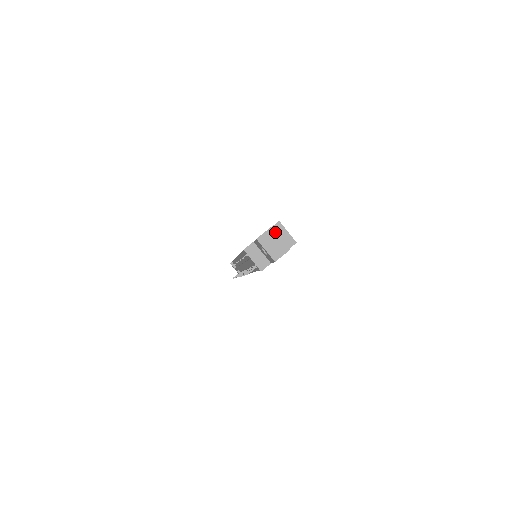
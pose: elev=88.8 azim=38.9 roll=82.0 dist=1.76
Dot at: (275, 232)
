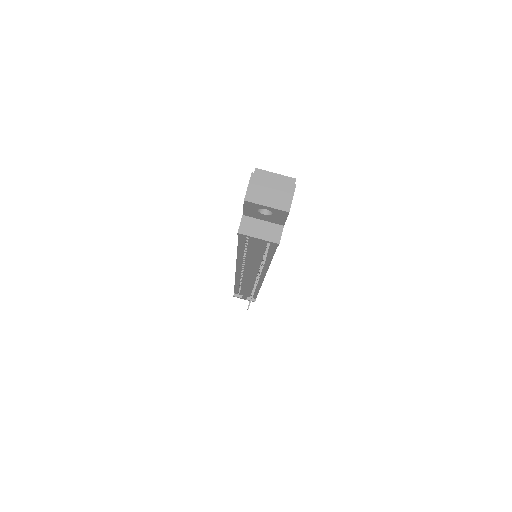
Dot at: (261, 176)
